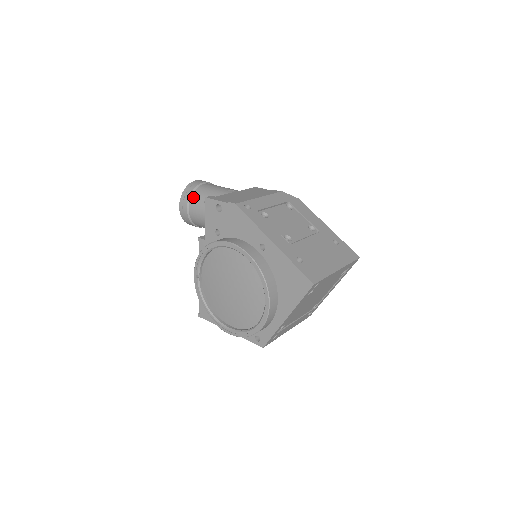
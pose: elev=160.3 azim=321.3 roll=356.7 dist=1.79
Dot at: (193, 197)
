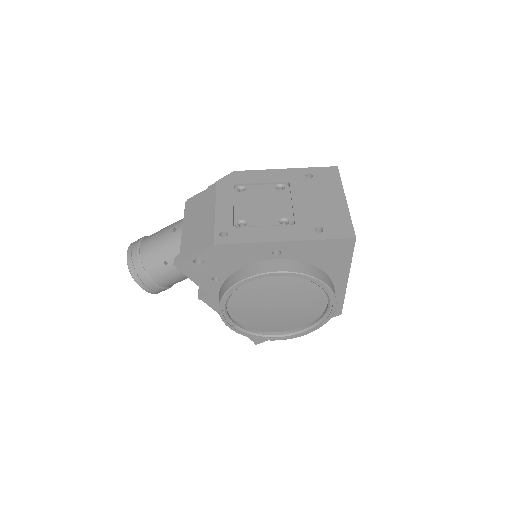
Dot at: (148, 270)
